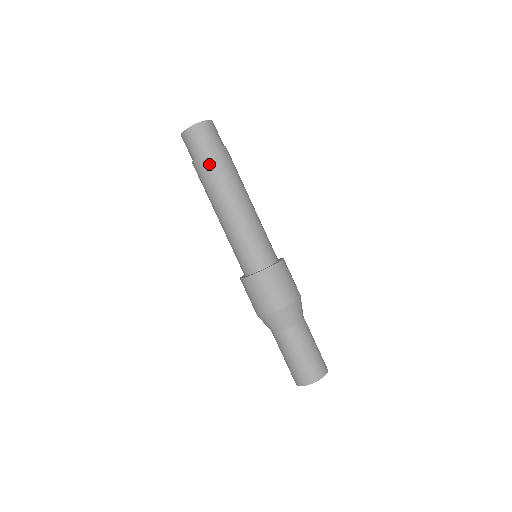
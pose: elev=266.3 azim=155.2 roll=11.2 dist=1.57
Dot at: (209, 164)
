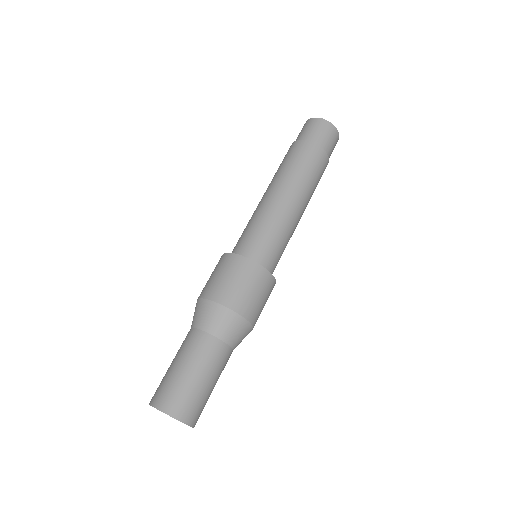
Dot at: (290, 150)
